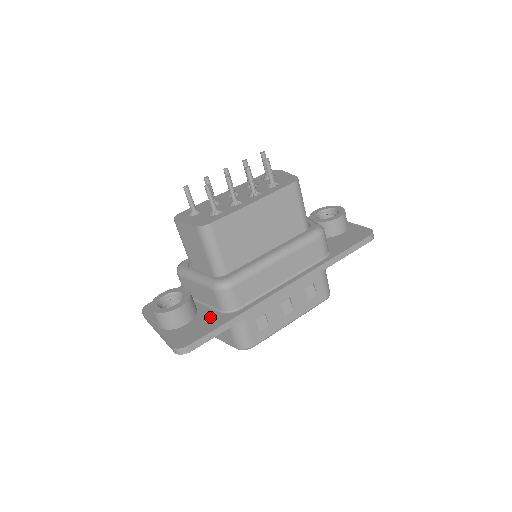
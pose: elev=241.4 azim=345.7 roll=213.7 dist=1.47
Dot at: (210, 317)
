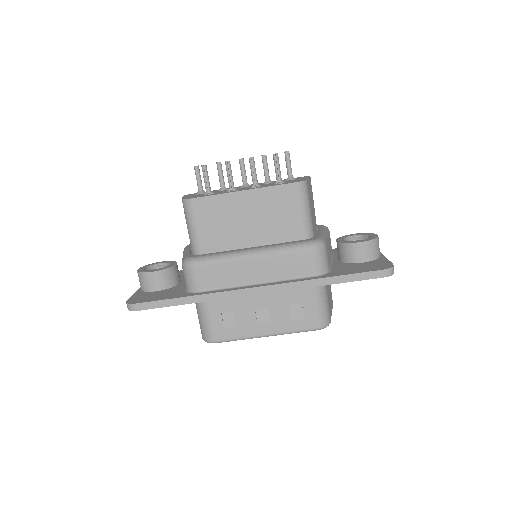
Dot at: (175, 291)
